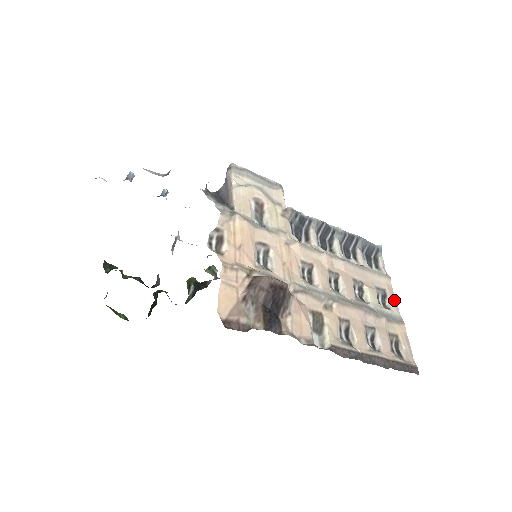
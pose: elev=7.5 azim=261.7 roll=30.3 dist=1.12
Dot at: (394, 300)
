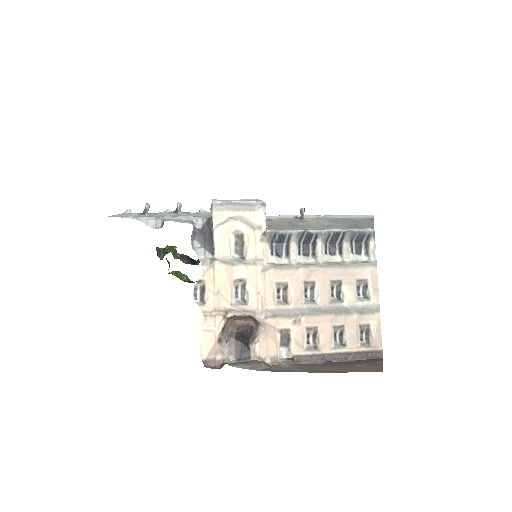
Dot at: (376, 288)
